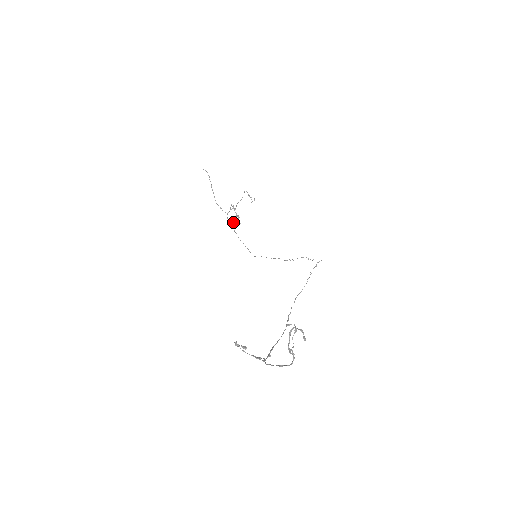
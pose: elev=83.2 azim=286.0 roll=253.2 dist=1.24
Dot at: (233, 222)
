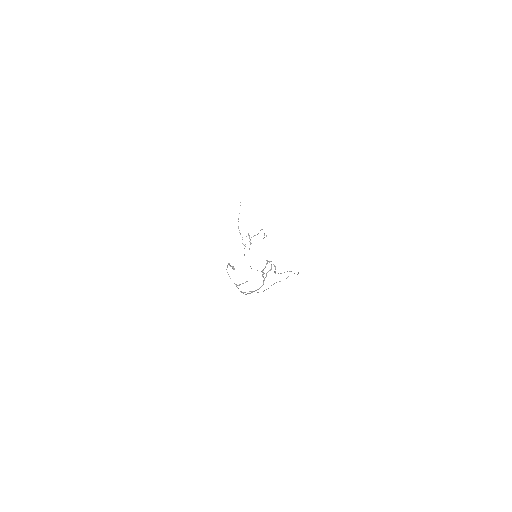
Dot at: (245, 246)
